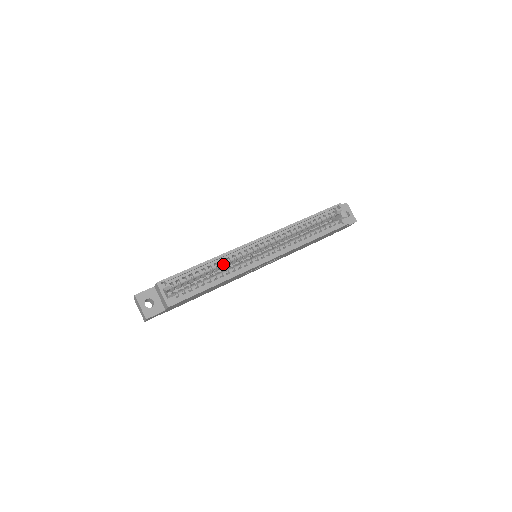
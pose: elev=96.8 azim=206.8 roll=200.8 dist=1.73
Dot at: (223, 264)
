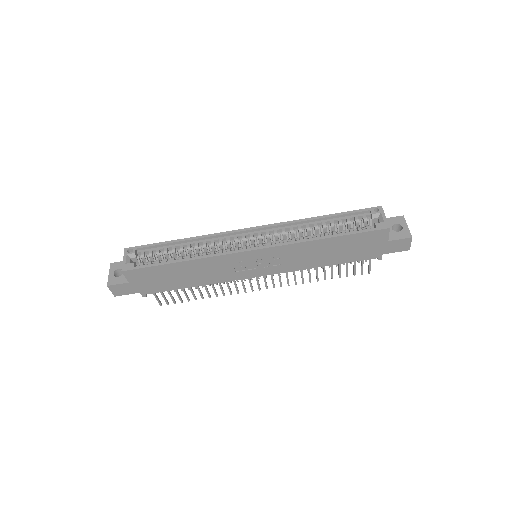
Dot at: (202, 247)
